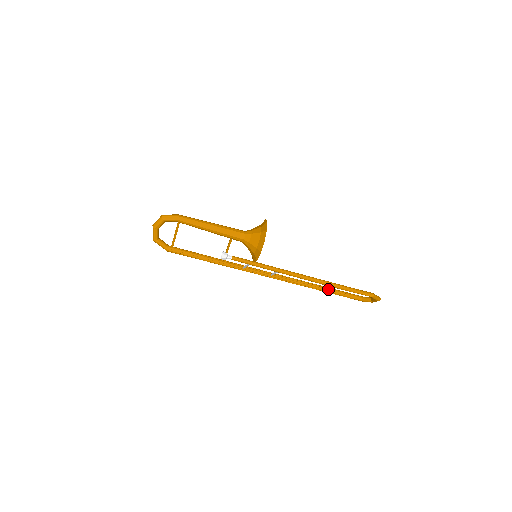
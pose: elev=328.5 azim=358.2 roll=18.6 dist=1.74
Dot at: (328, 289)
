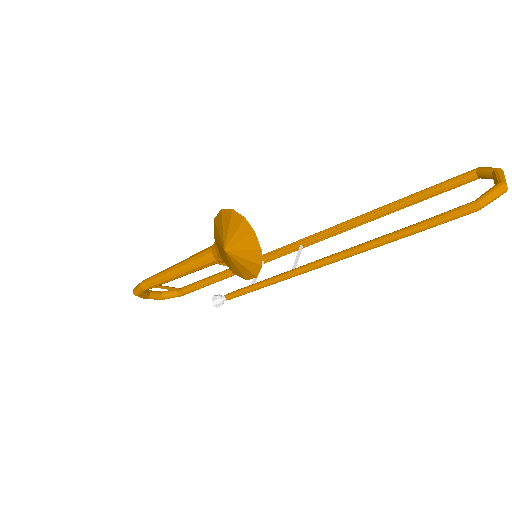
Dot at: (399, 206)
